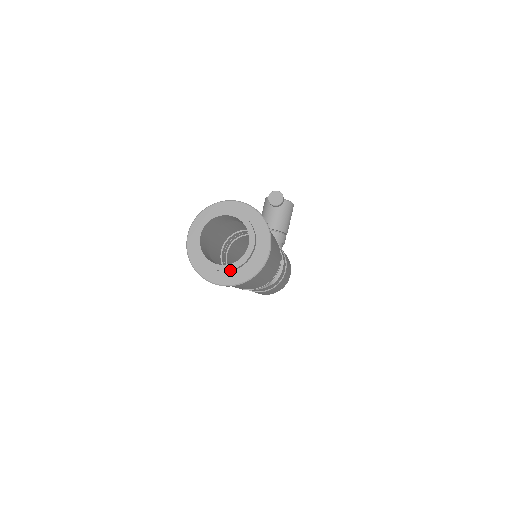
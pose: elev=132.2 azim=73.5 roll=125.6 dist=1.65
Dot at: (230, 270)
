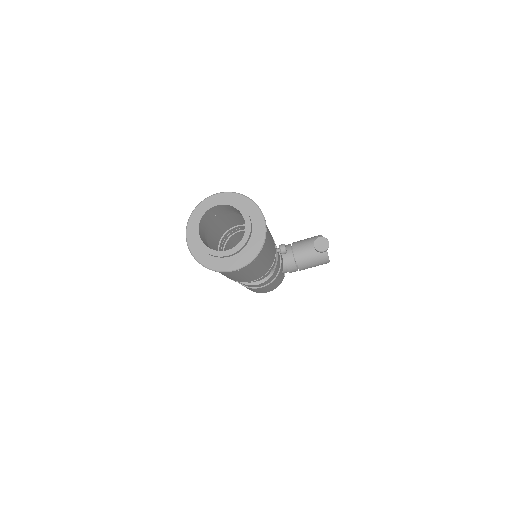
Dot at: (200, 246)
